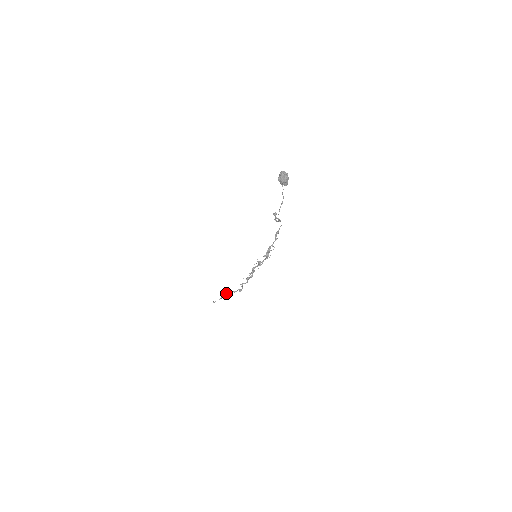
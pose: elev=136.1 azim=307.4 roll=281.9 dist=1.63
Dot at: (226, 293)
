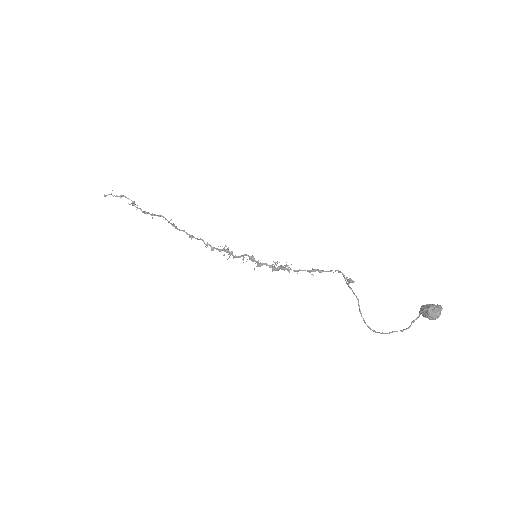
Dot at: (144, 213)
